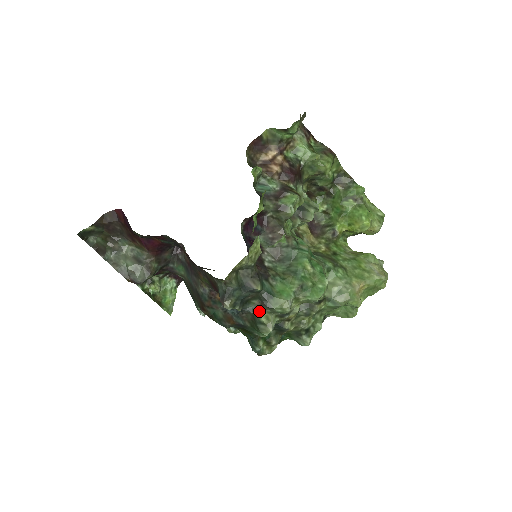
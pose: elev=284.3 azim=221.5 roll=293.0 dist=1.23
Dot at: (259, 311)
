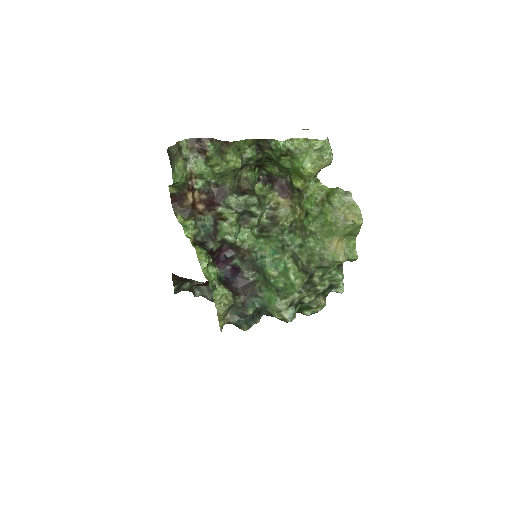
Dot at: (271, 314)
